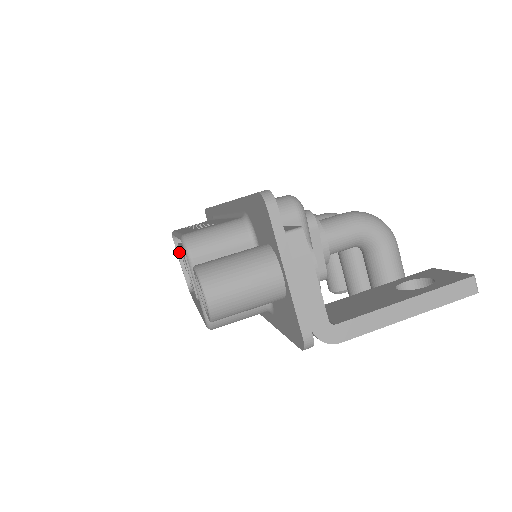
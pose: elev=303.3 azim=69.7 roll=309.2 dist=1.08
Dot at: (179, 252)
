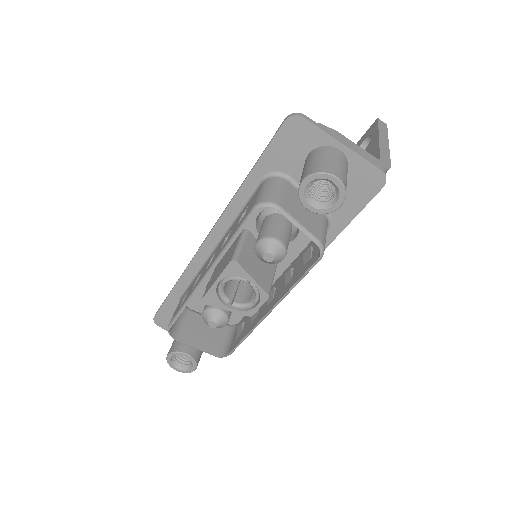
Dot at: (185, 342)
